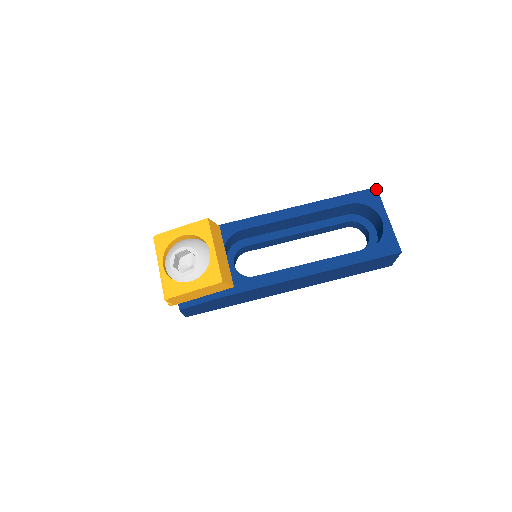
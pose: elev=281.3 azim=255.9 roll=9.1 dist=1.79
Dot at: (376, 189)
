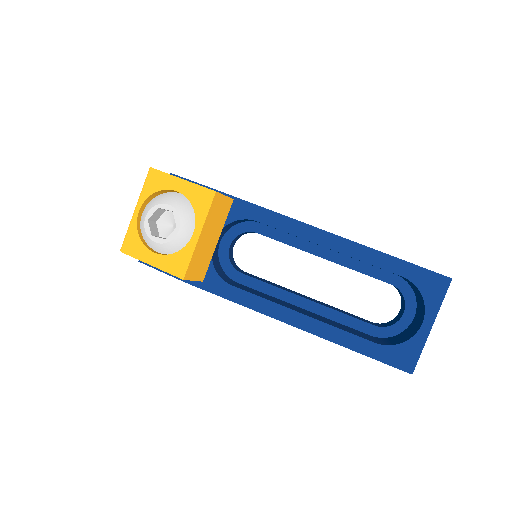
Dot at: (449, 281)
